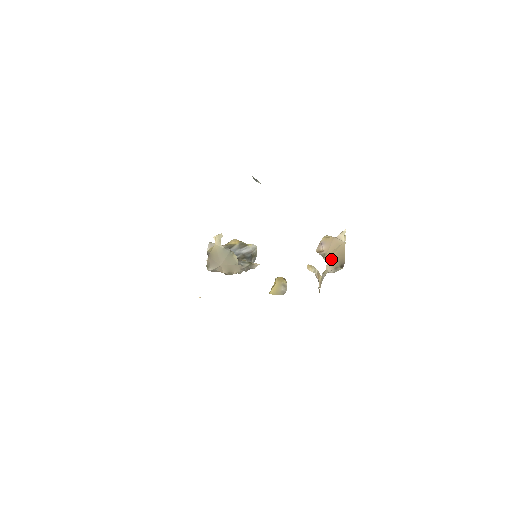
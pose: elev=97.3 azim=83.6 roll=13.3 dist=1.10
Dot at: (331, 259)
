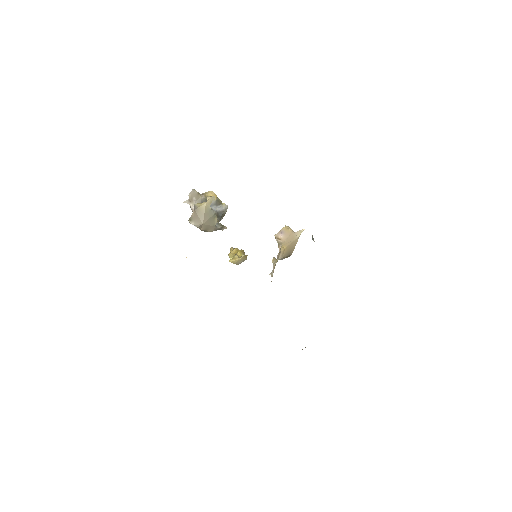
Dot at: (284, 250)
